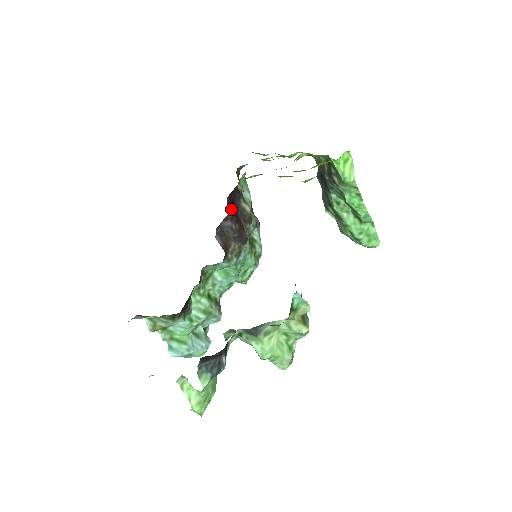
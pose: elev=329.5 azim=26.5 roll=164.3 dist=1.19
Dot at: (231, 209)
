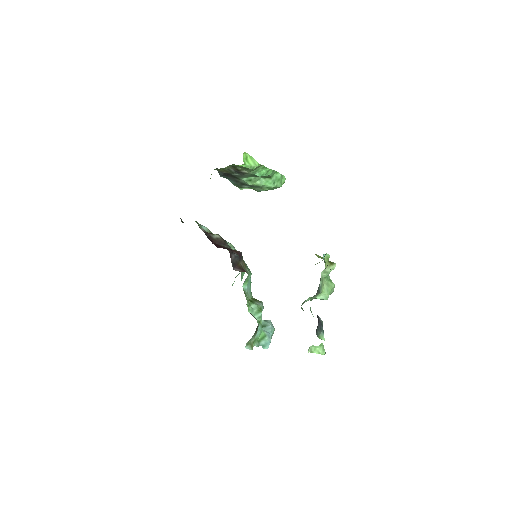
Dot at: (219, 247)
